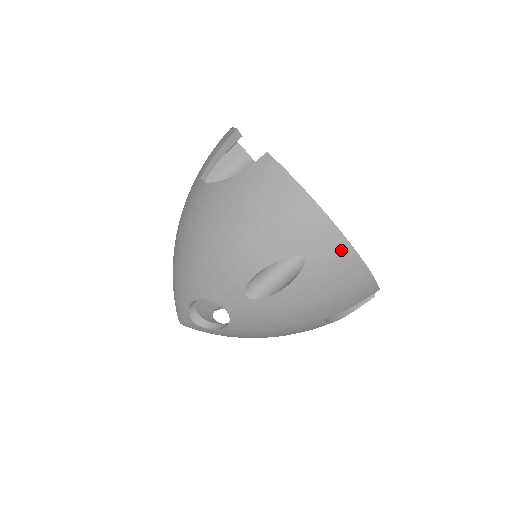
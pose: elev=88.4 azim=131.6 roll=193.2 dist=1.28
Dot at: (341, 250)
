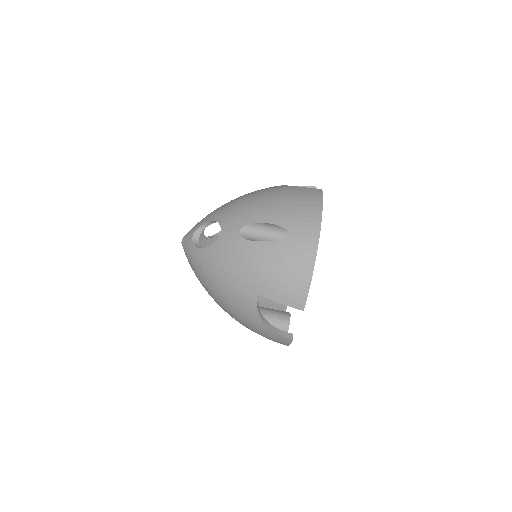
Dot at: (310, 249)
